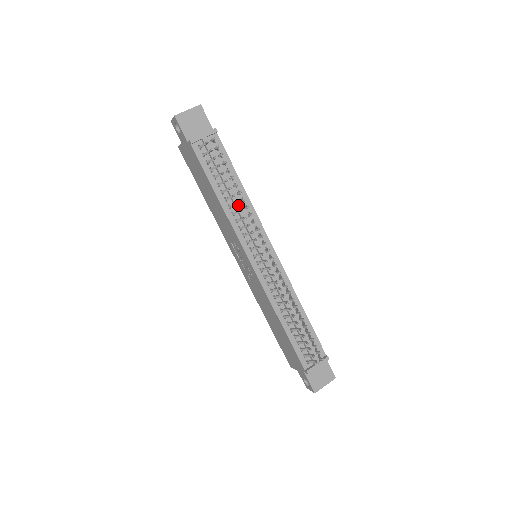
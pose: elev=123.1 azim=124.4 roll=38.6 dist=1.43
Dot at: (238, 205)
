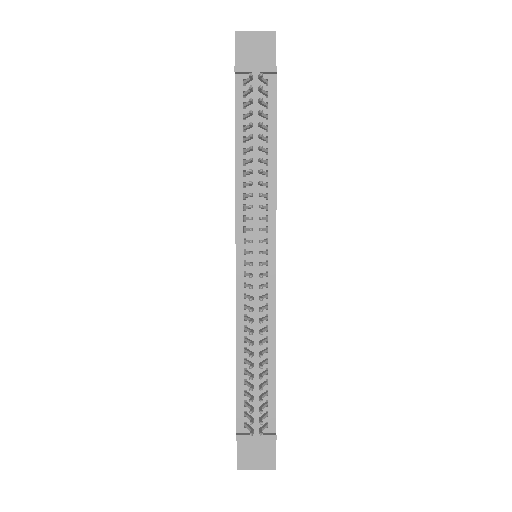
Dot at: (255, 176)
